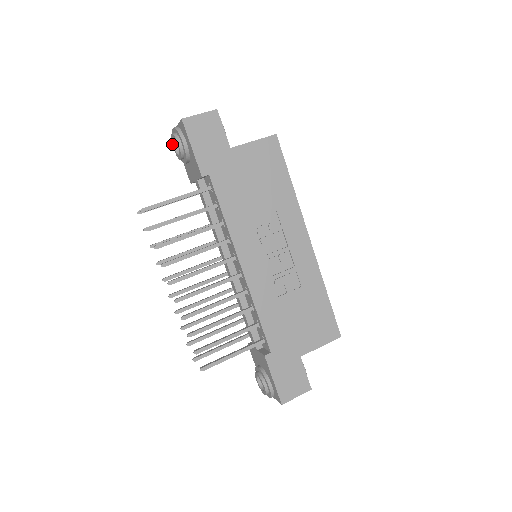
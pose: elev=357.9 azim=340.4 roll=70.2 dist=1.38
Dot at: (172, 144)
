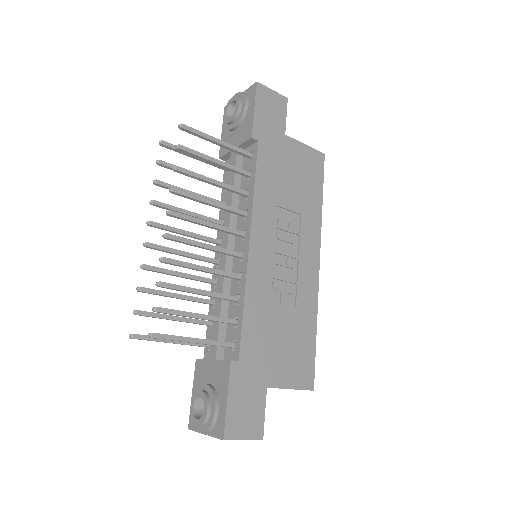
Dot at: (225, 109)
